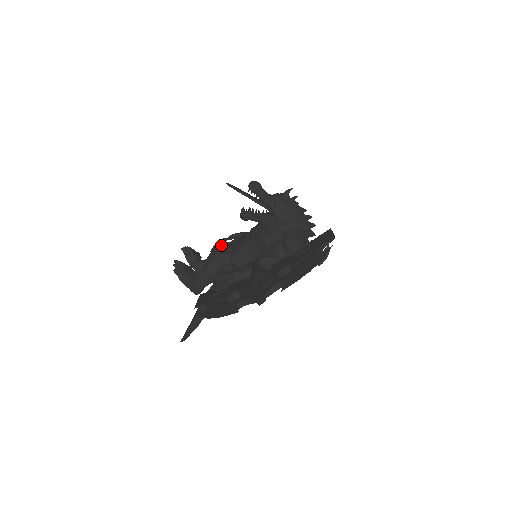
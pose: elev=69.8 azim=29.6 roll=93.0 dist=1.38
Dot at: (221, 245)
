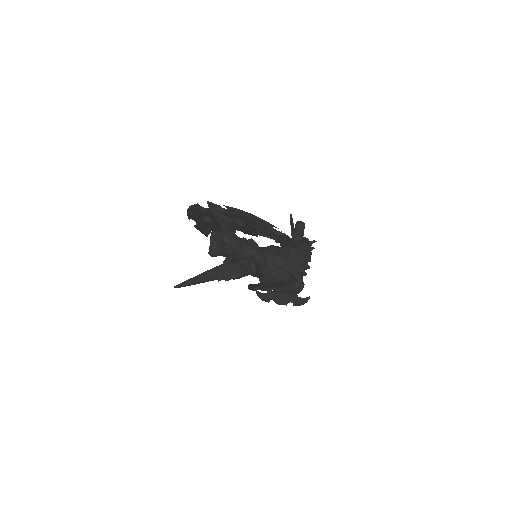
Dot at: occluded
